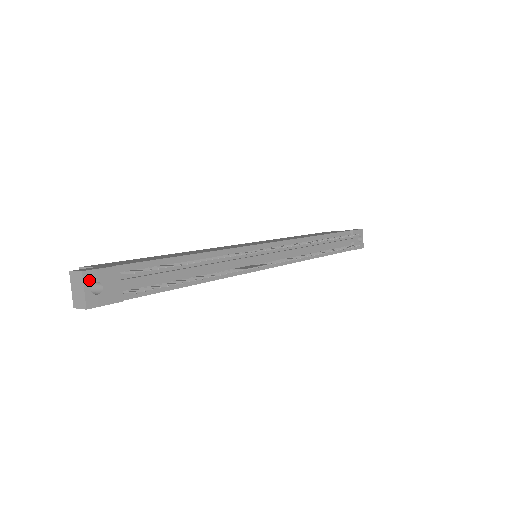
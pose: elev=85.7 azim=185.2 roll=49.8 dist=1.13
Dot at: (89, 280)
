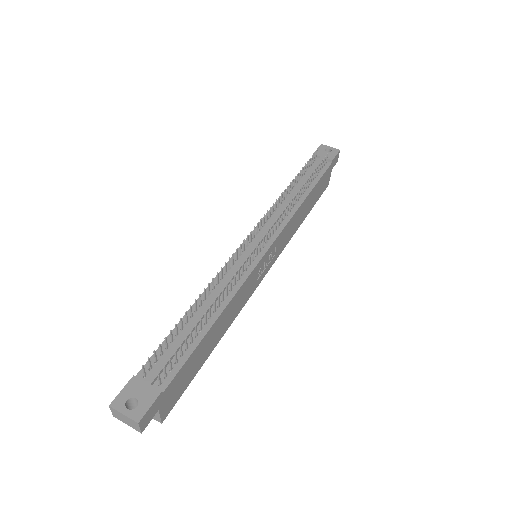
Dot at: (120, 405)
